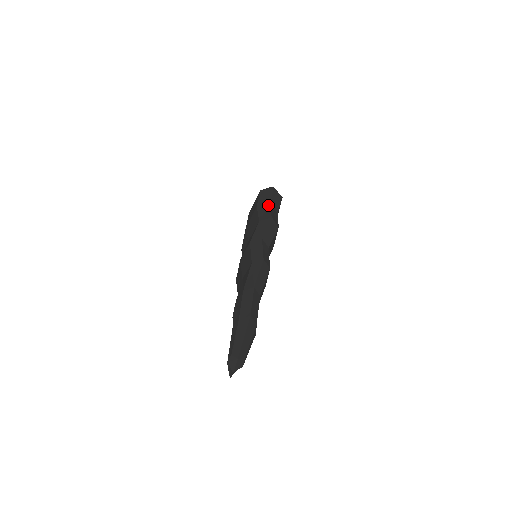
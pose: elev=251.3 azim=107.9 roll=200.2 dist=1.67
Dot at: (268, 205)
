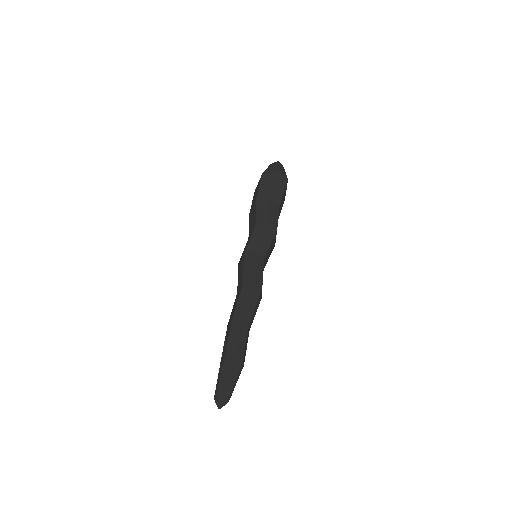
Dot at: (267, 200)
